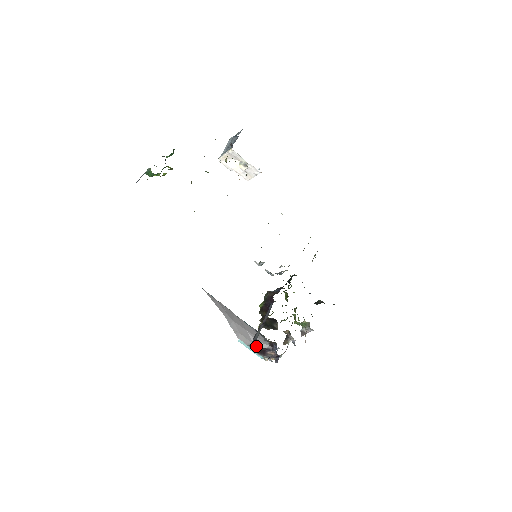
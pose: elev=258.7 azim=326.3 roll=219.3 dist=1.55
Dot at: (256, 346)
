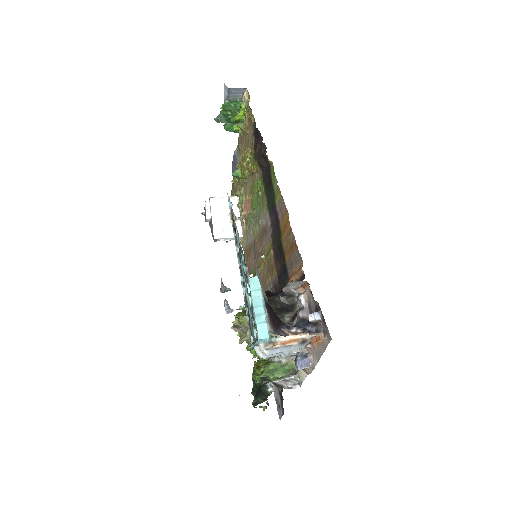
Dot at: (271, 308)
